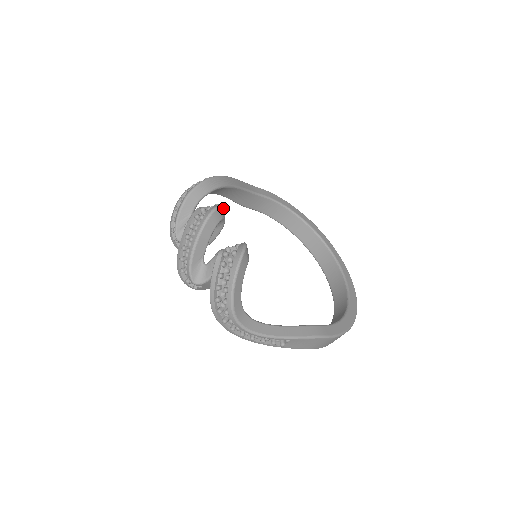
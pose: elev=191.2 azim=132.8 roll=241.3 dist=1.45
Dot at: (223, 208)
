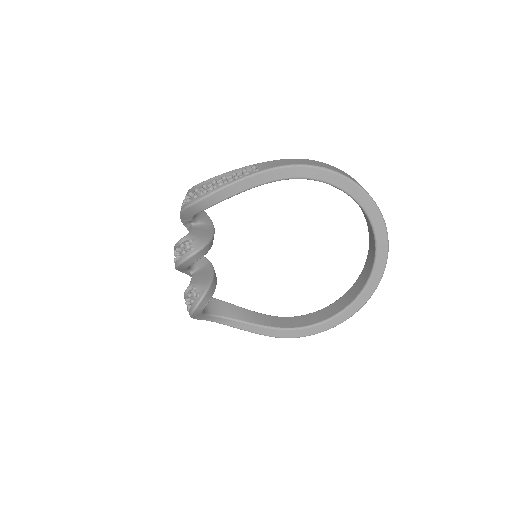
Dot at: (196, 255)
